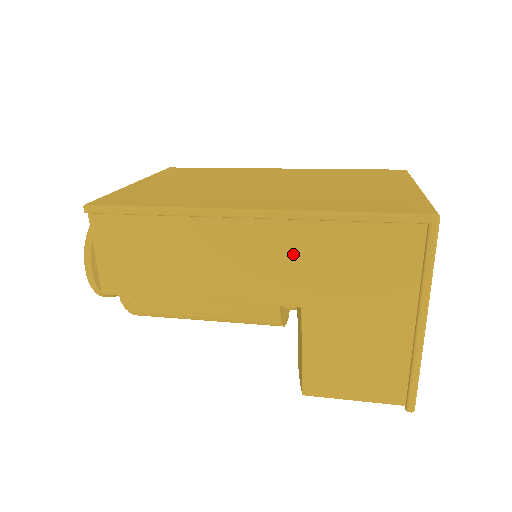
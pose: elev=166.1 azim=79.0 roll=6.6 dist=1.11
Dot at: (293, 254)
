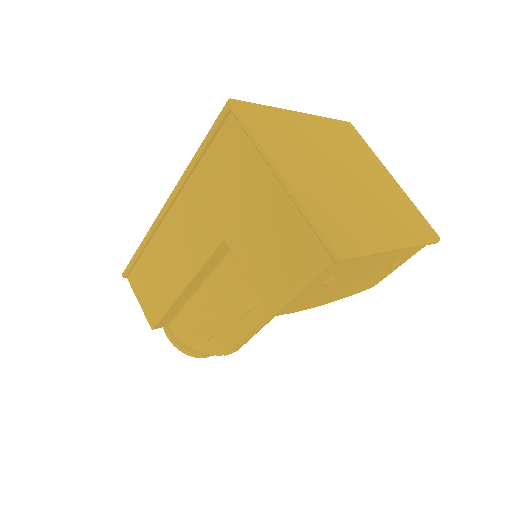
Dot at: (198, 206)
